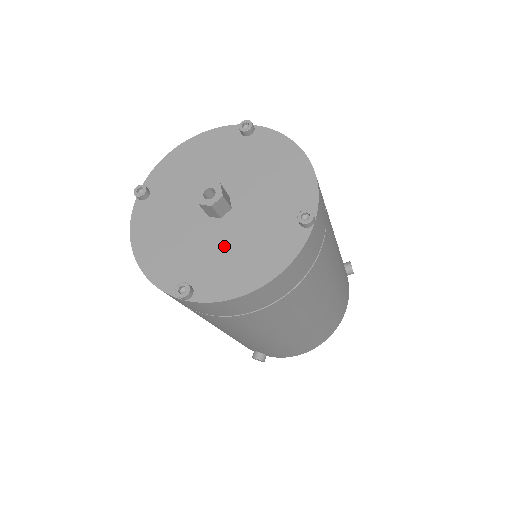
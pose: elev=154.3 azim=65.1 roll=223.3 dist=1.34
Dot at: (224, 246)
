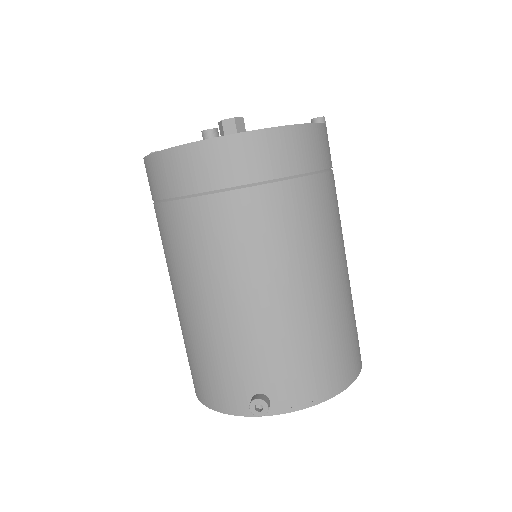
Dot at: occluded
